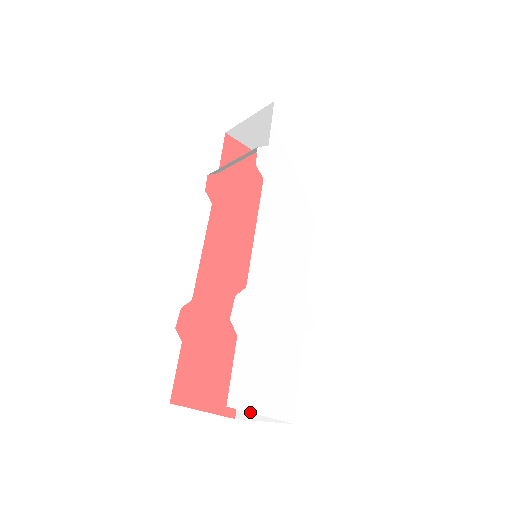
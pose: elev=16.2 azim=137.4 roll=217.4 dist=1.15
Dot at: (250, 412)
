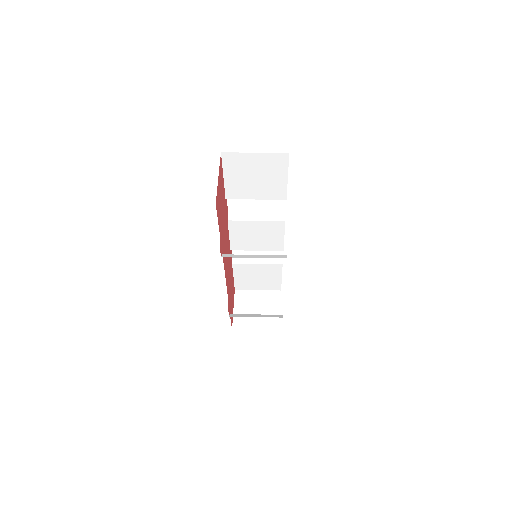
Dot at: occluded
